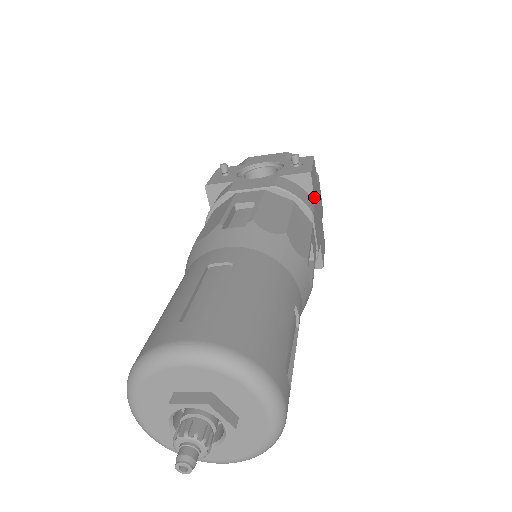
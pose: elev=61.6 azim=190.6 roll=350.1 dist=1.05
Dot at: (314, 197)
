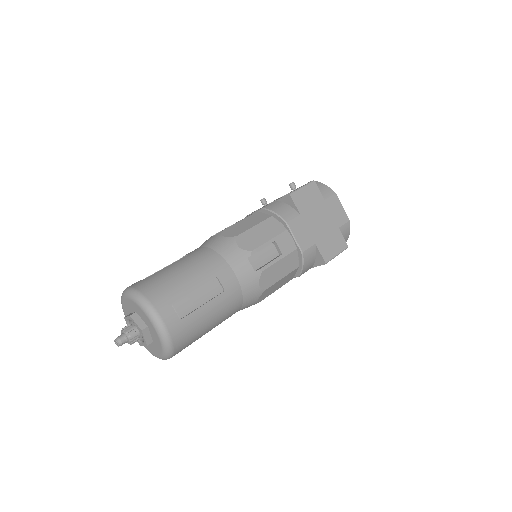
Dot at: (300, 211)
